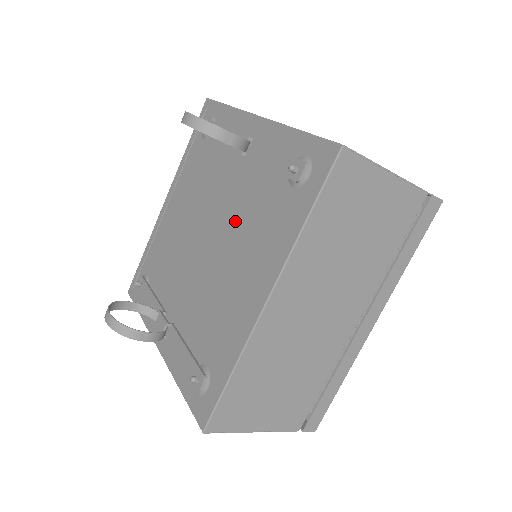
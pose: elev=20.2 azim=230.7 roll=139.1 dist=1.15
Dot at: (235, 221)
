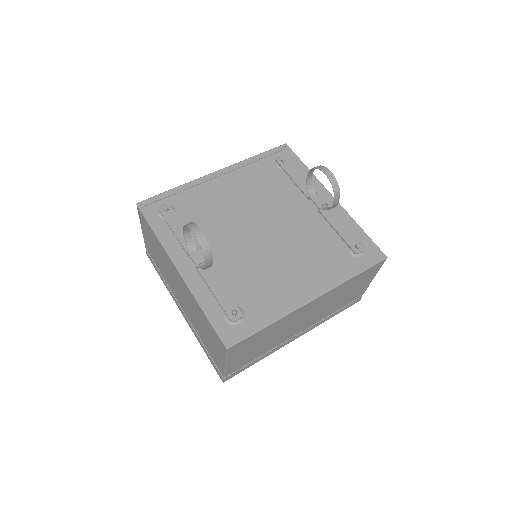
Dot at: (296, 239)
